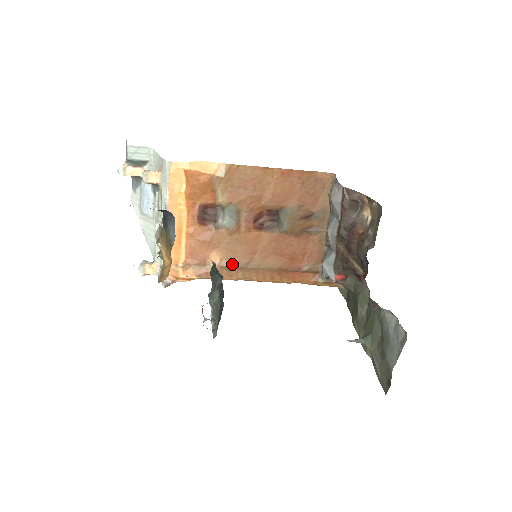
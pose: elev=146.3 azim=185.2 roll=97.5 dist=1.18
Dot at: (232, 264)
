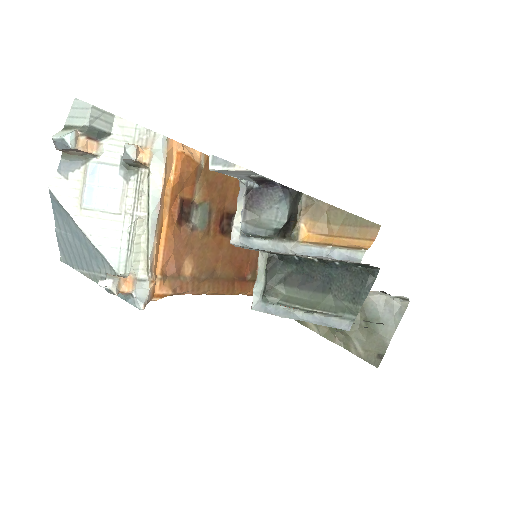
Dot at: (203, 274)
